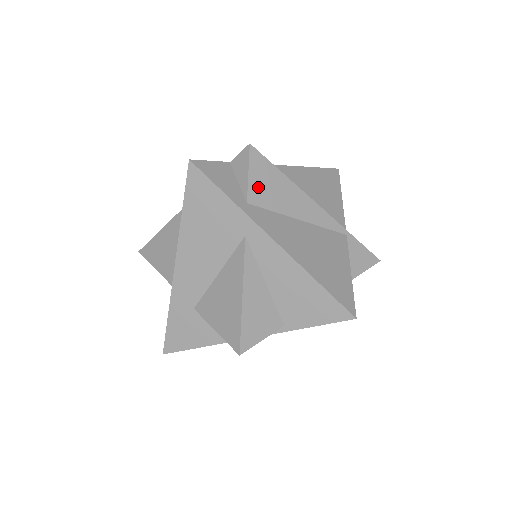
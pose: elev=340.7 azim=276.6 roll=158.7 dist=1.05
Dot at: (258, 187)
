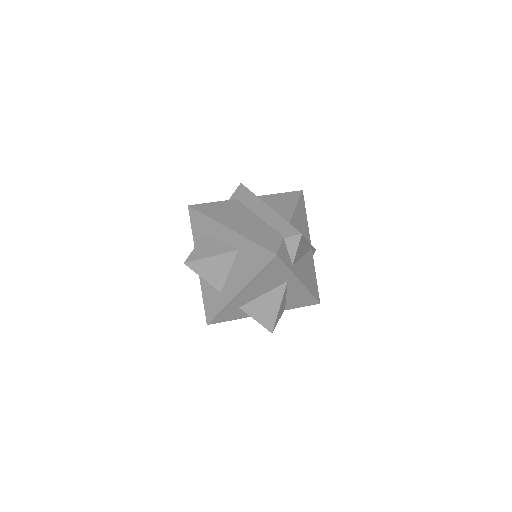
Dot at: (297, 254)
